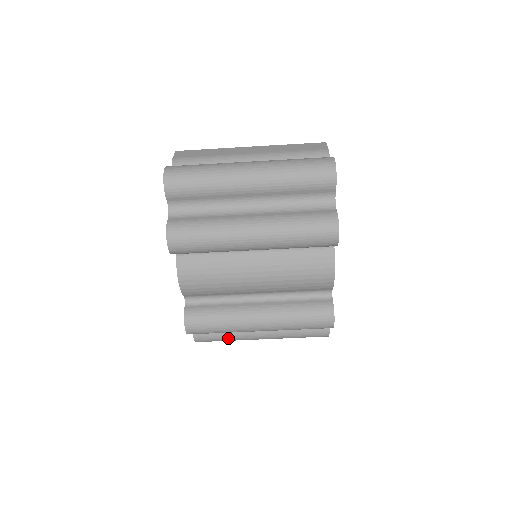
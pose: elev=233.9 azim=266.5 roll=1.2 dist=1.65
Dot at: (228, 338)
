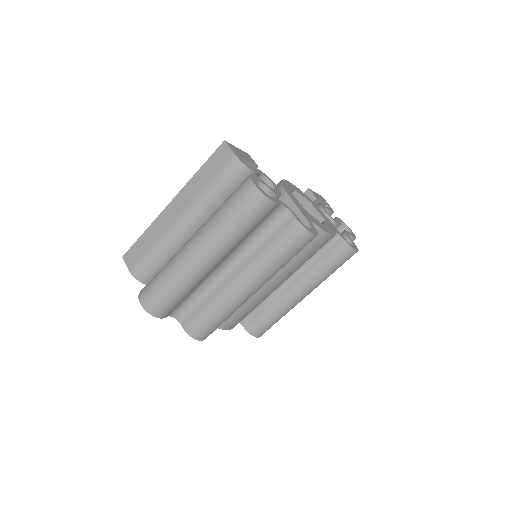
Dot at: occluded
